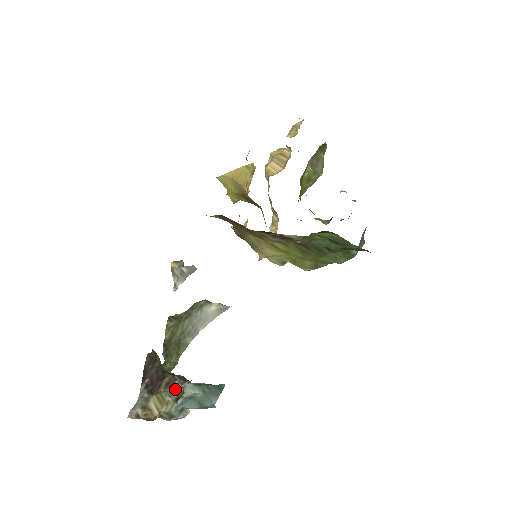
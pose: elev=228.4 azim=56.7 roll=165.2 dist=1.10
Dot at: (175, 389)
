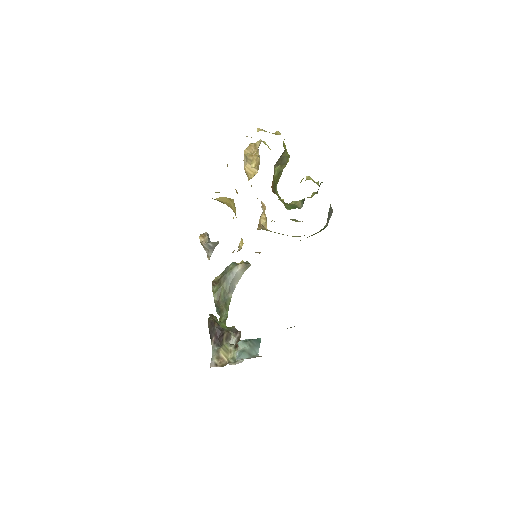
Dot at: (232, 340)
